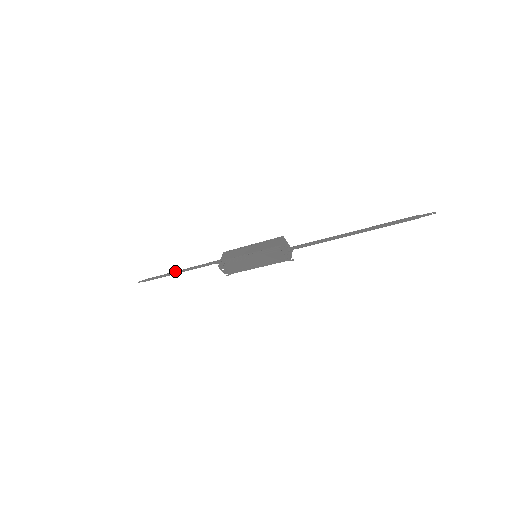
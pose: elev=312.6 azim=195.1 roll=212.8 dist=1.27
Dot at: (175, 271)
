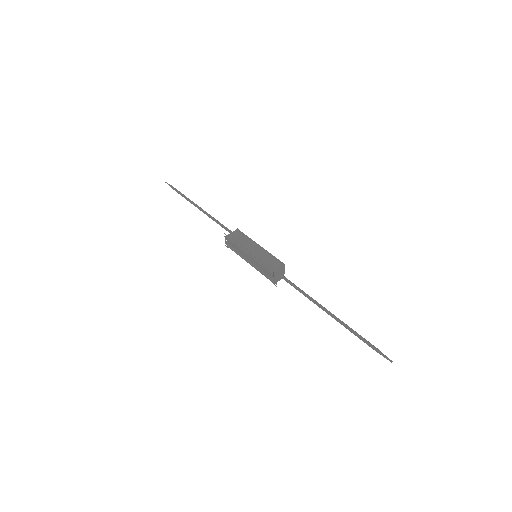
Dot at: (196, 204)
